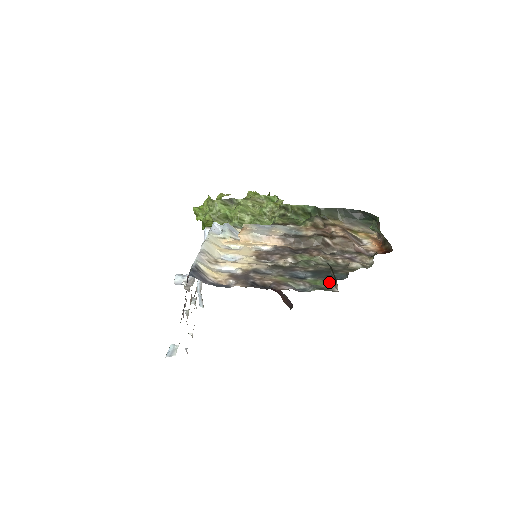
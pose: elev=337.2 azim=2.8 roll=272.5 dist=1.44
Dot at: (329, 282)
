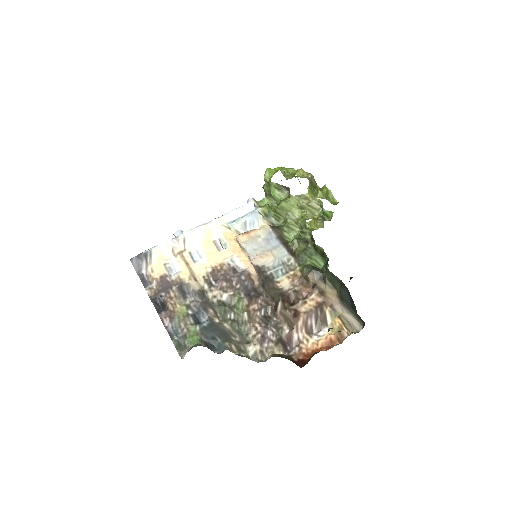
Dot at: (192, 346)
